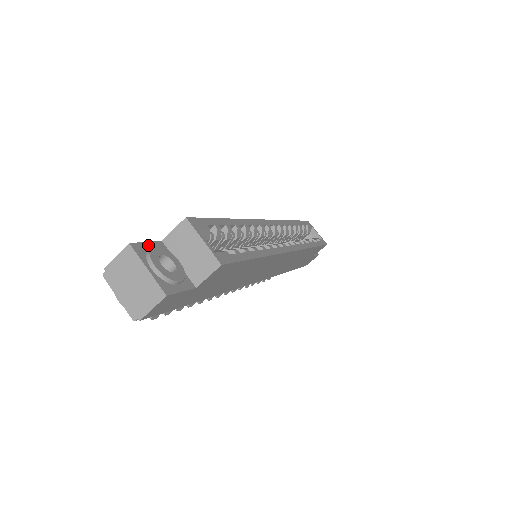
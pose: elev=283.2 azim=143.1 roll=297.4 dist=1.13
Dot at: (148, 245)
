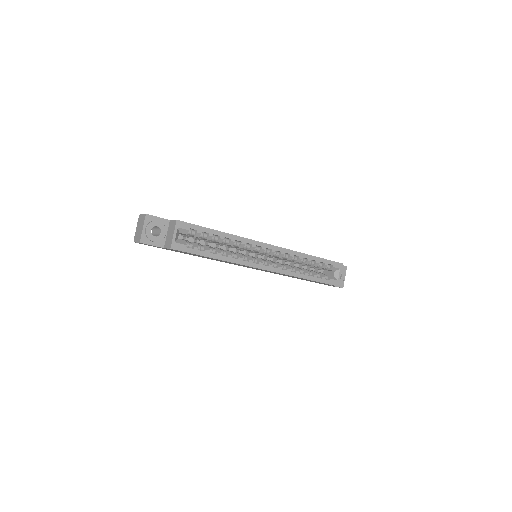
Dot at: (157, 219)
